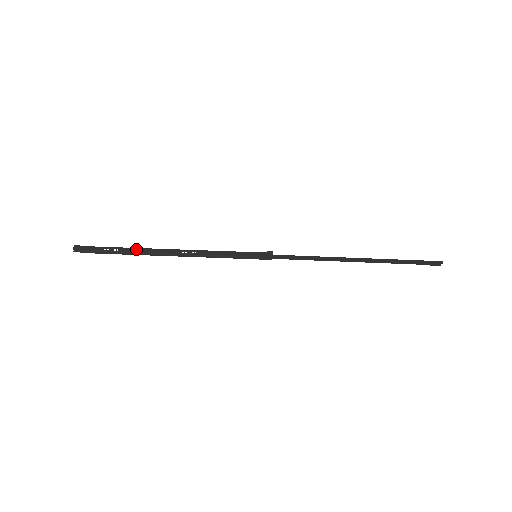
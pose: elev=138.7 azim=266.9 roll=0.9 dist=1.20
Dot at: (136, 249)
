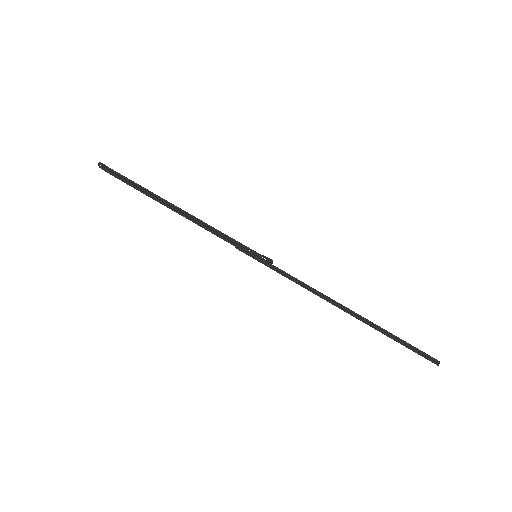
Dot at: (151, 192)
